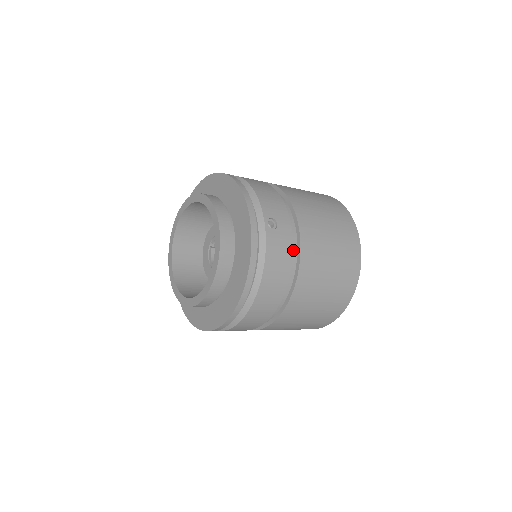
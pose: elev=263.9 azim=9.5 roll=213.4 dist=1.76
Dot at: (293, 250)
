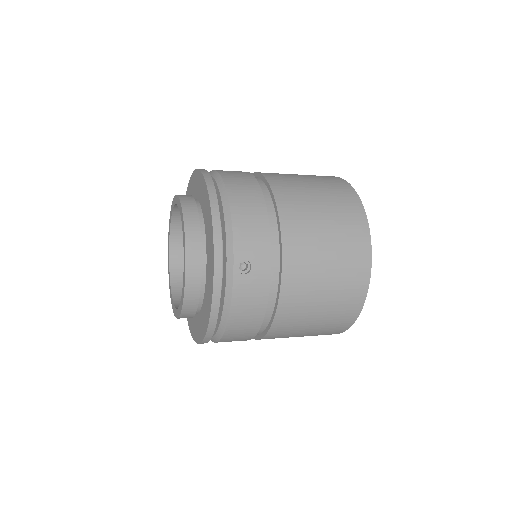
Dot at: (272, 290)
